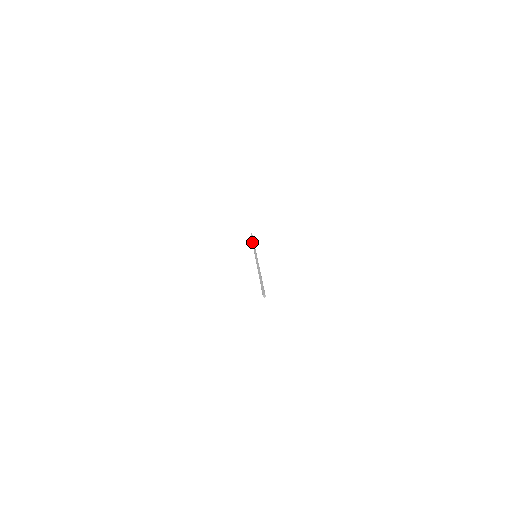
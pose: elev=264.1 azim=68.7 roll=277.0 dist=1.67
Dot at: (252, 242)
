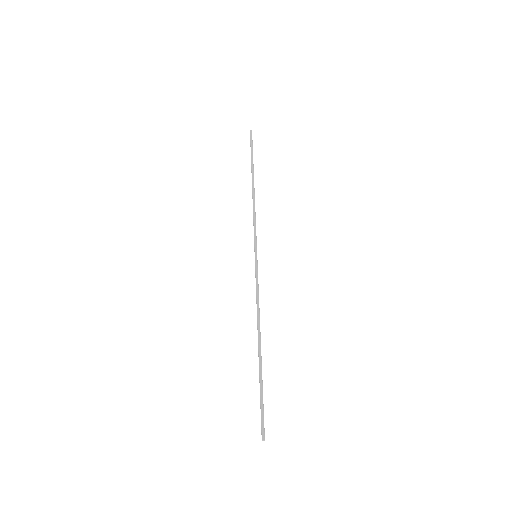
Dot at: (252, 183)
